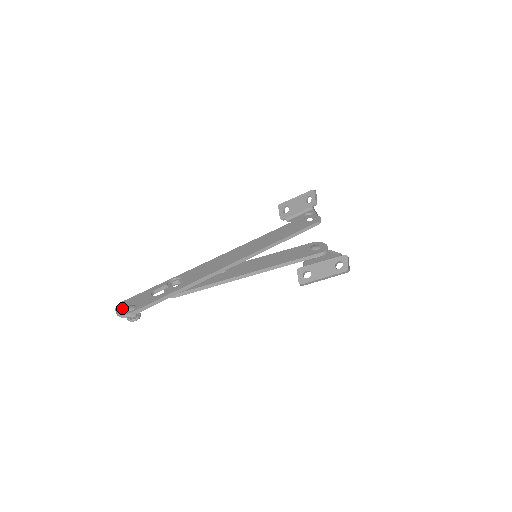
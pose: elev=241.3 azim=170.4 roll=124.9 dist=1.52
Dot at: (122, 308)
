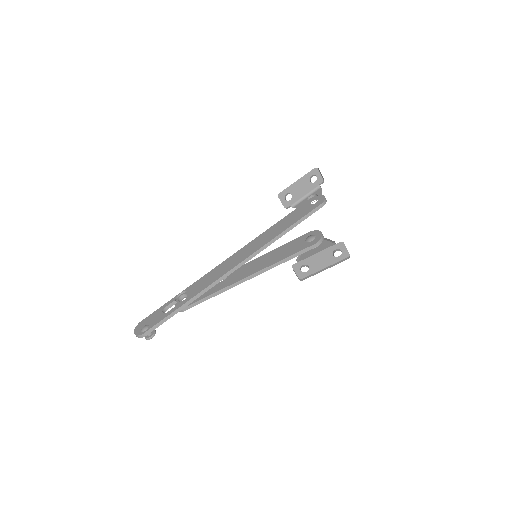
Dot at: (139, 329)
